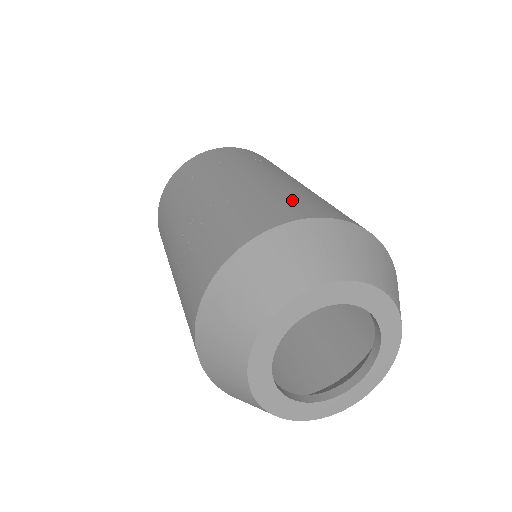
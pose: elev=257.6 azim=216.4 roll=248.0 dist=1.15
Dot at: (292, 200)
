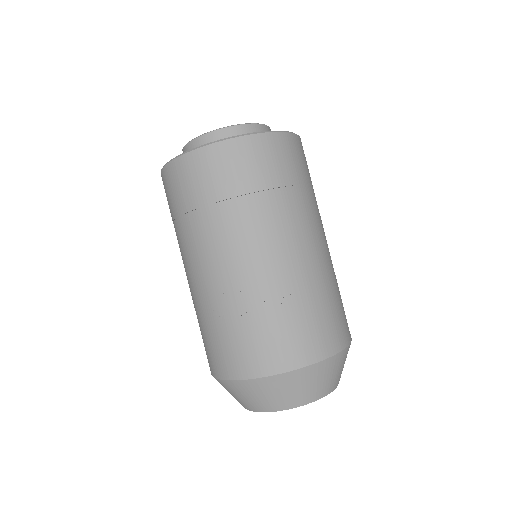
Dot at: (328, 317)
